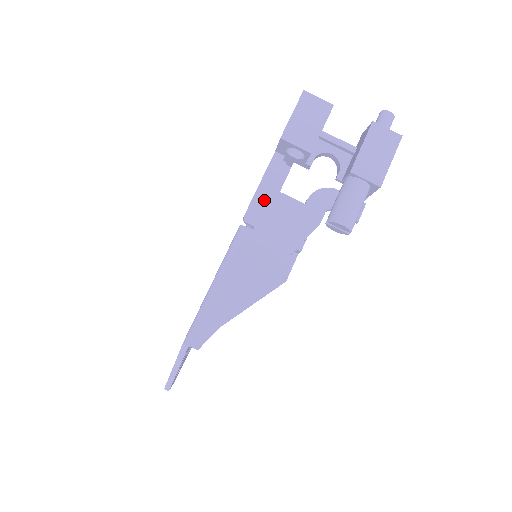
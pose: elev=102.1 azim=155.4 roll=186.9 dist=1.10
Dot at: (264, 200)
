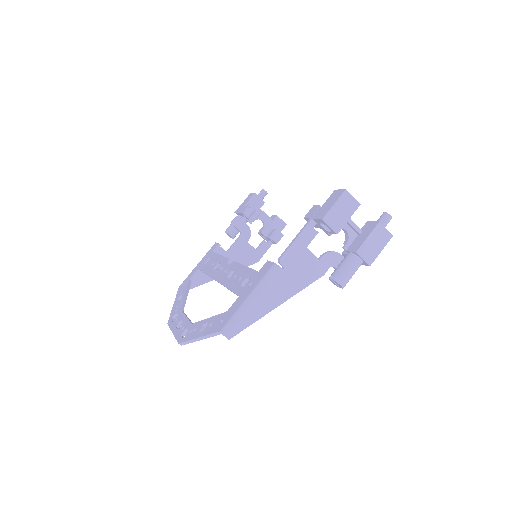
Dot at: (295, 251)
